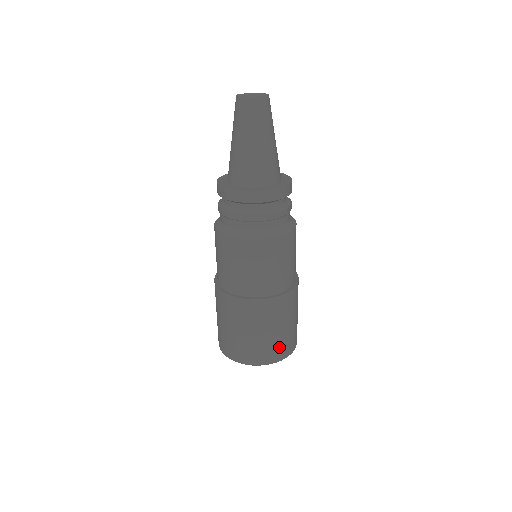
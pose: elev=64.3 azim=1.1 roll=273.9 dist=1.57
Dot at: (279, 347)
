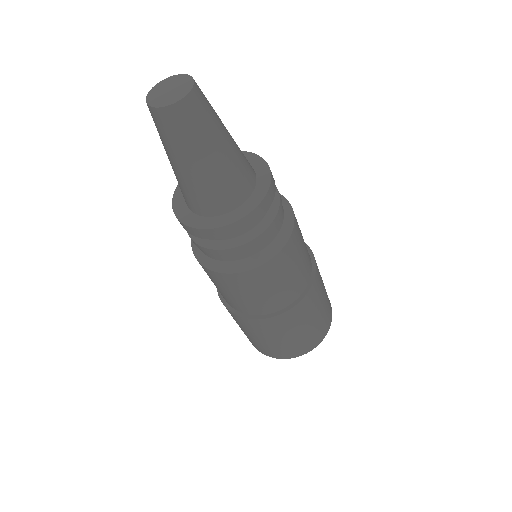
Dot at: (328, 308)
